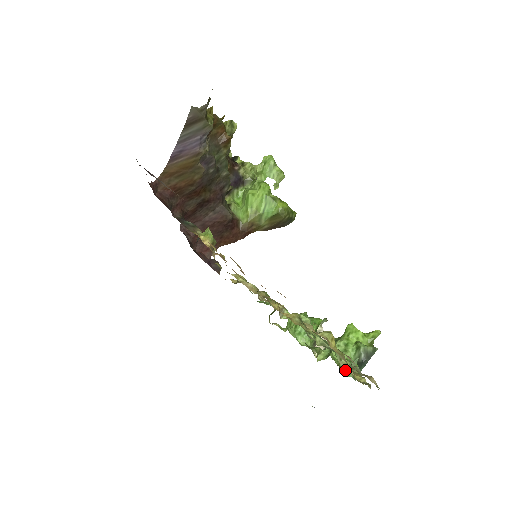
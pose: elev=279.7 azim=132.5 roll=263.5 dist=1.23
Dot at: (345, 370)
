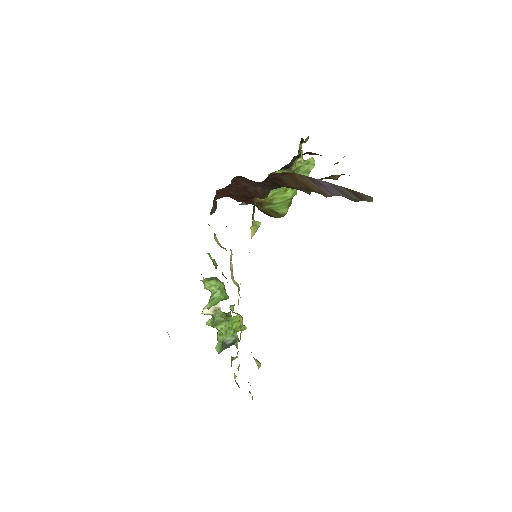
Dot at: (218, 345)
